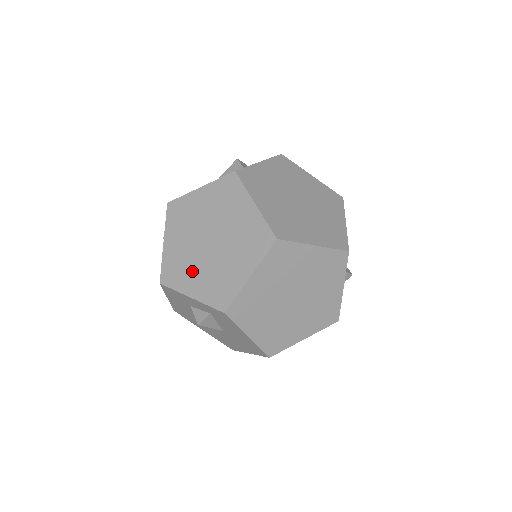
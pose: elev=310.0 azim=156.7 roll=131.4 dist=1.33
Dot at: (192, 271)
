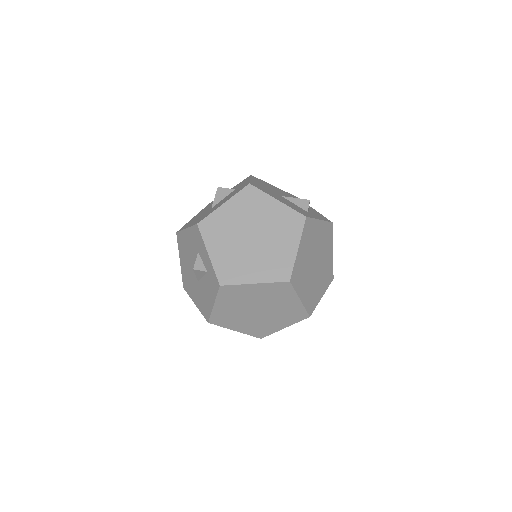
Dot at: (224, 241)
